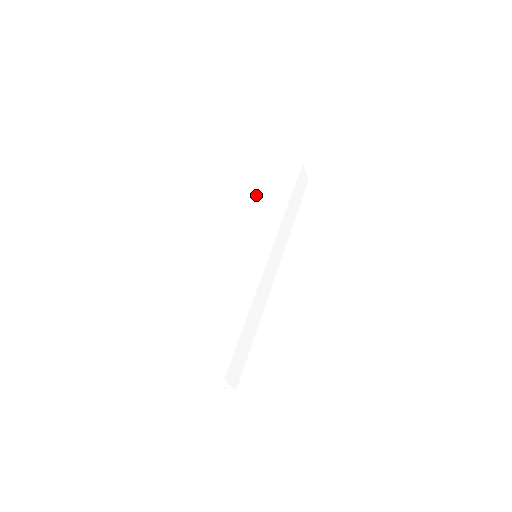
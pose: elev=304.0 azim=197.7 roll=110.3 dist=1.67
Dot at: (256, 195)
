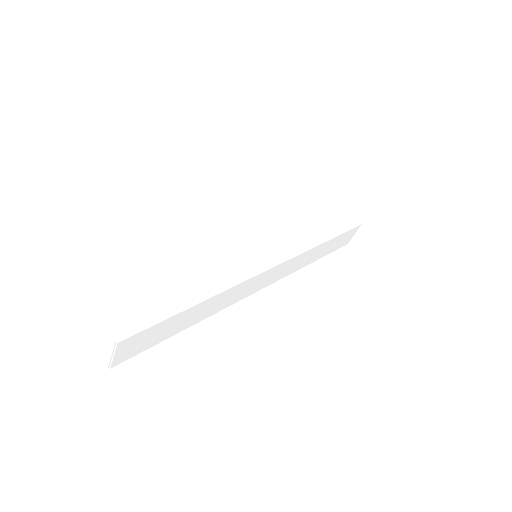
Dot at: (299, 206)
